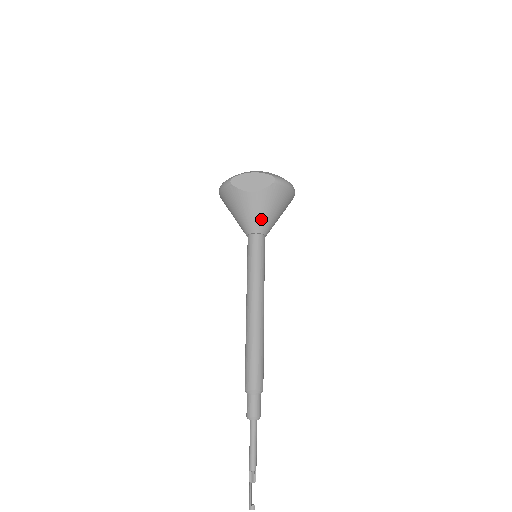
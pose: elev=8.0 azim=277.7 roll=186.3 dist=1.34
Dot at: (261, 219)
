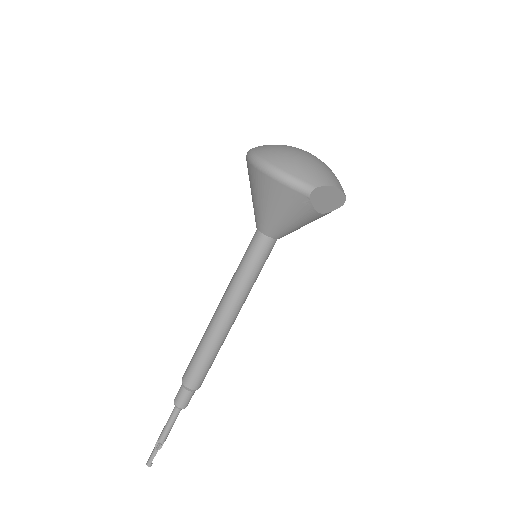
Dot at: (295, 230)
